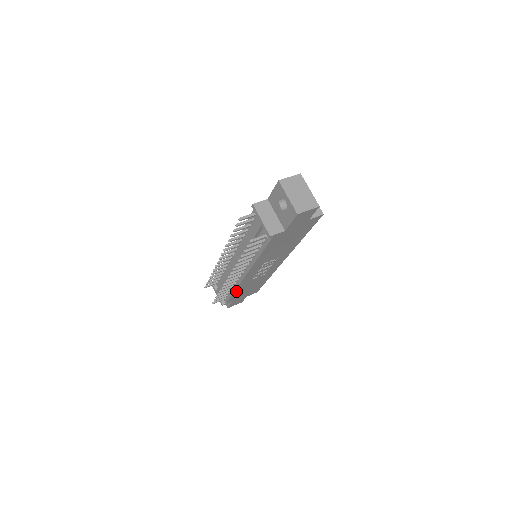
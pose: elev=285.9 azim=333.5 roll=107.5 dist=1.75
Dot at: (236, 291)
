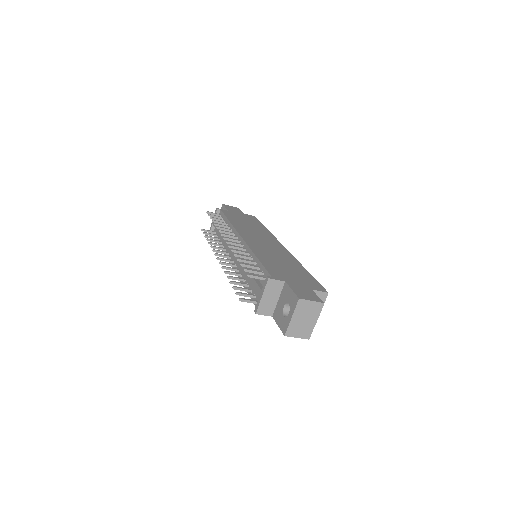
Dot at: occluded
